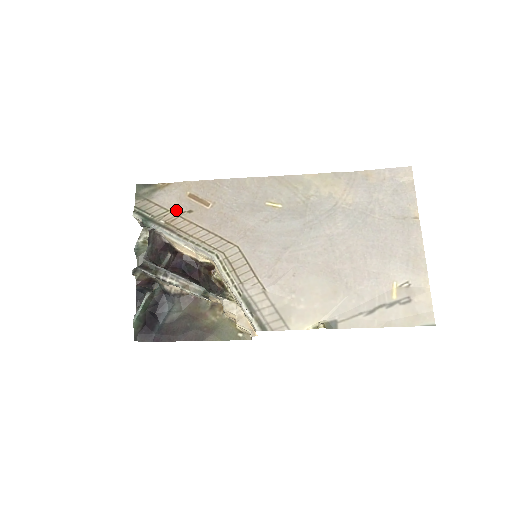
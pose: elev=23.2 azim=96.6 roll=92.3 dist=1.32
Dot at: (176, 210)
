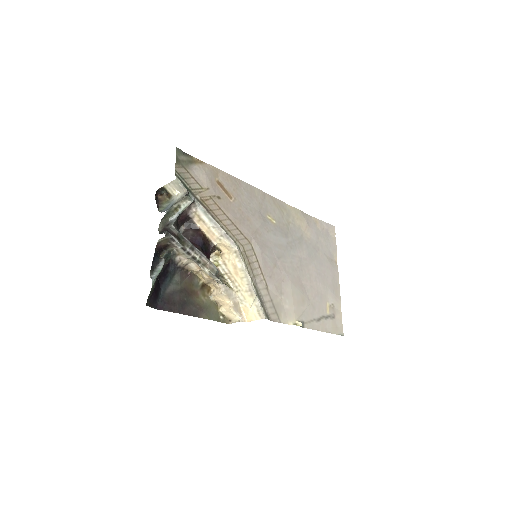
Dot at: (209, 191)
